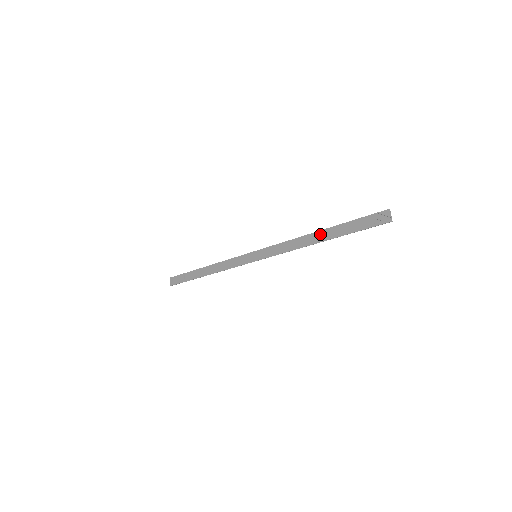
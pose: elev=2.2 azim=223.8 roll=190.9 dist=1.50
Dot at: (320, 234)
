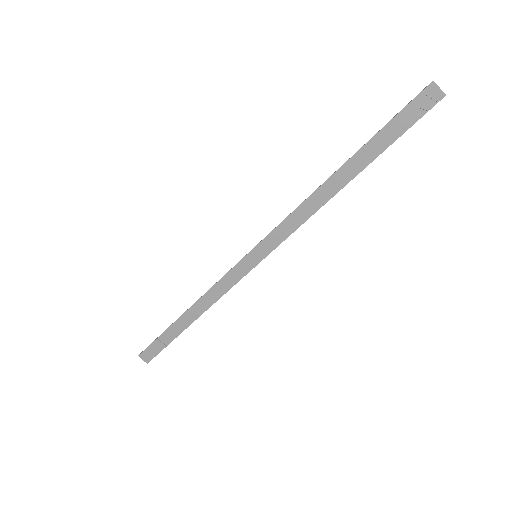
Dot at: (341, 174)
